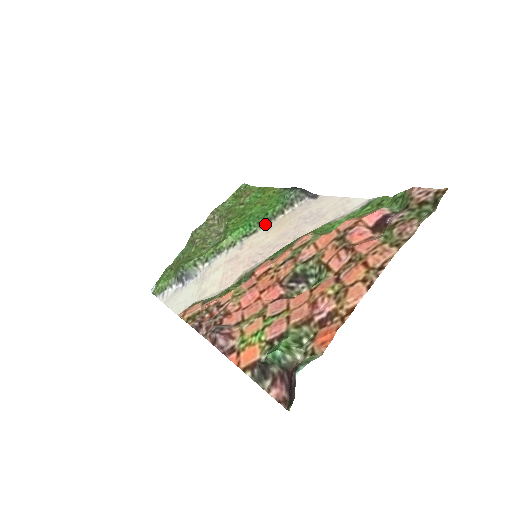
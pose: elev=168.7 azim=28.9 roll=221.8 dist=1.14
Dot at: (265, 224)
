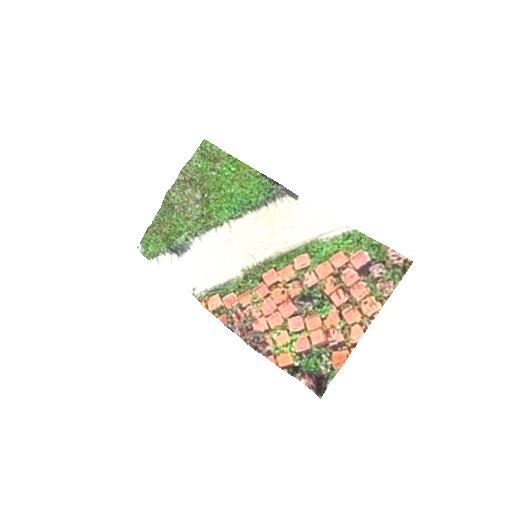
Dot at: (250, 211)
